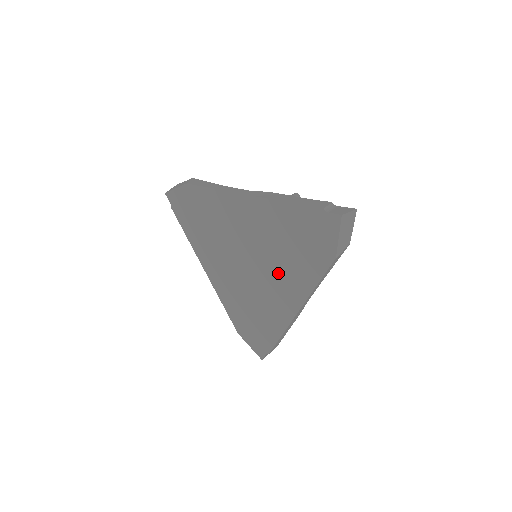
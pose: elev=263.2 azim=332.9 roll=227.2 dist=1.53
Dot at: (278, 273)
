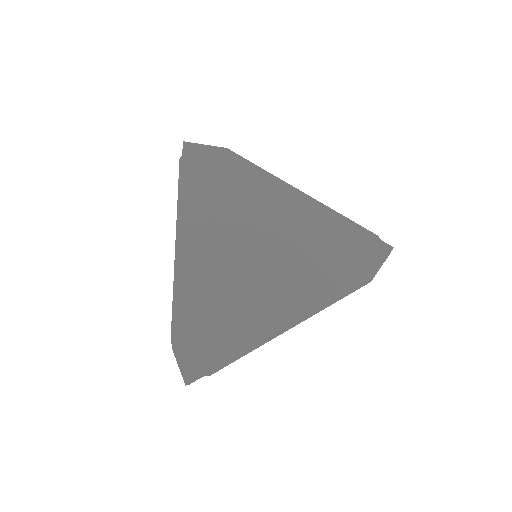
Dot at: (292, 277)
